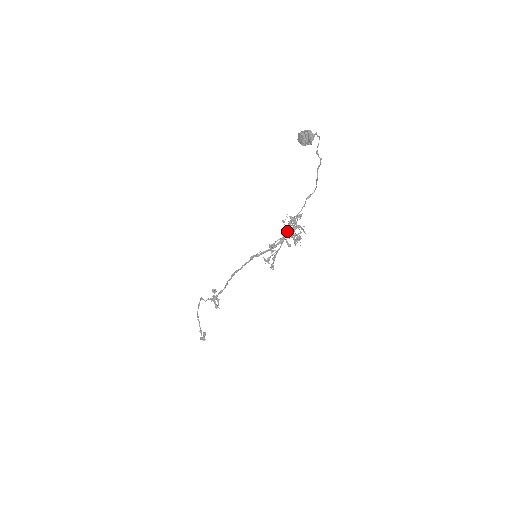
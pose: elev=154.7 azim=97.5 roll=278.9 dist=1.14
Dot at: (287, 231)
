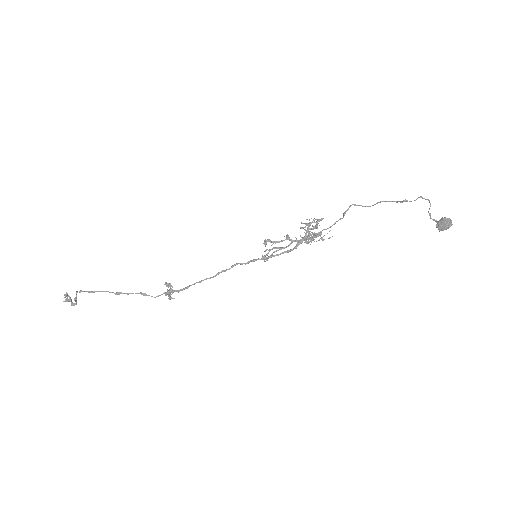
Dot at: (306, 237)
